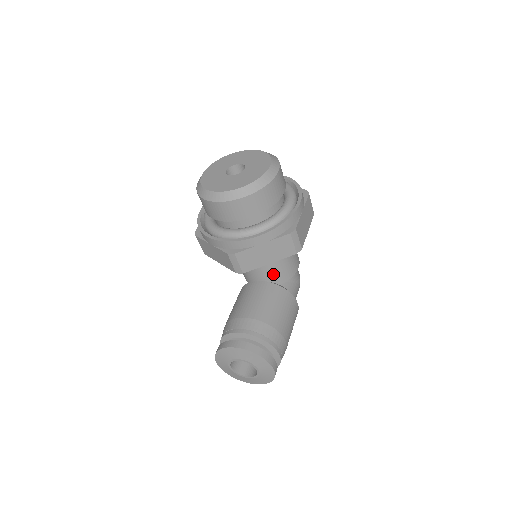
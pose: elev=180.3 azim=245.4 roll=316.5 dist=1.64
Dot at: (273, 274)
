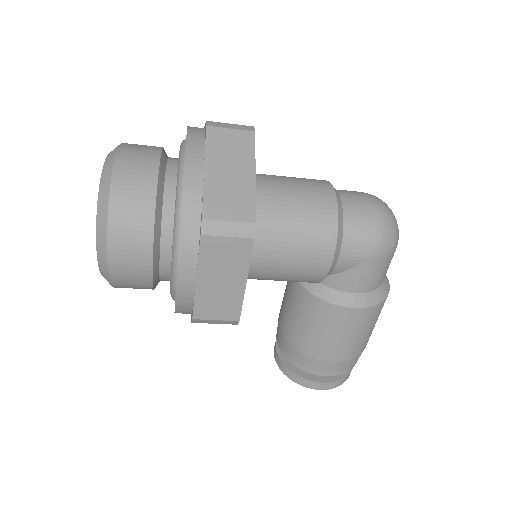
Dot at: occluded
